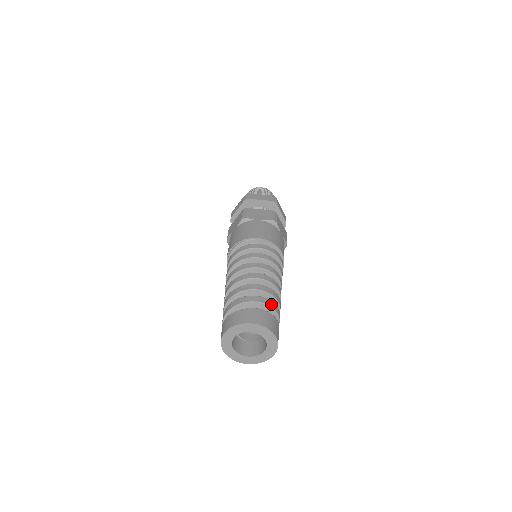
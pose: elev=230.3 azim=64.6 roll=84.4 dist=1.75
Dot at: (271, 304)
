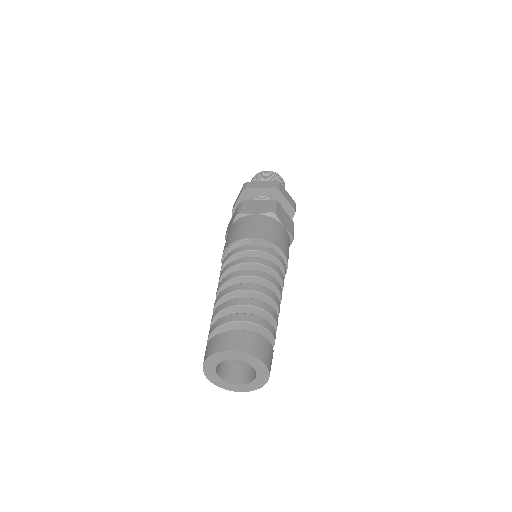
Dot at: (259, 321)
